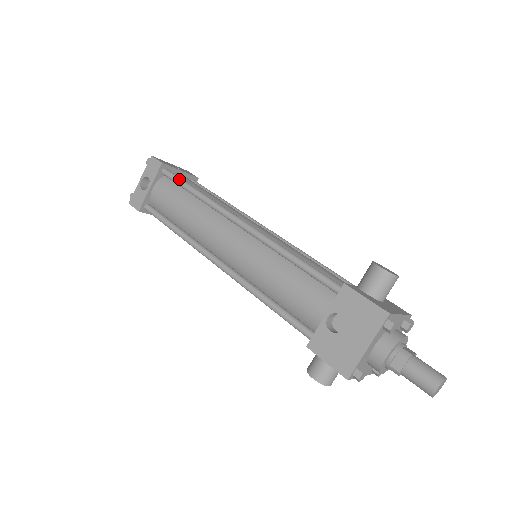
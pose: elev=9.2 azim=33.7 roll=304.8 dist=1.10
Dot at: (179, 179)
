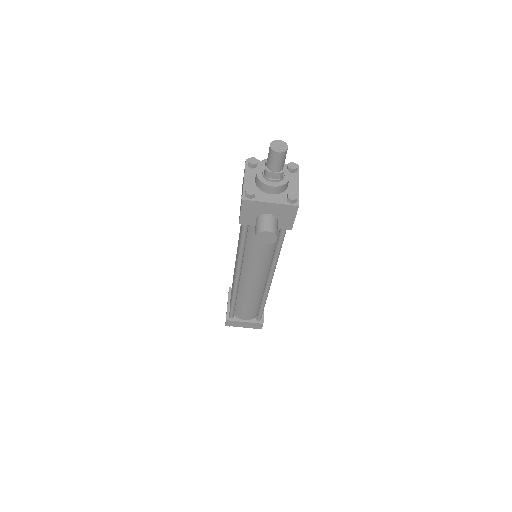
Dot at: occluded
